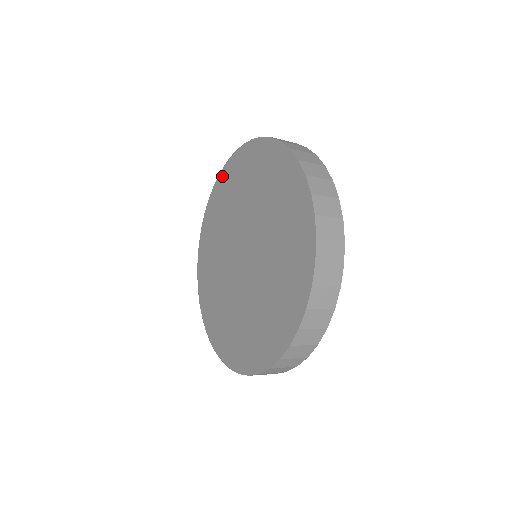
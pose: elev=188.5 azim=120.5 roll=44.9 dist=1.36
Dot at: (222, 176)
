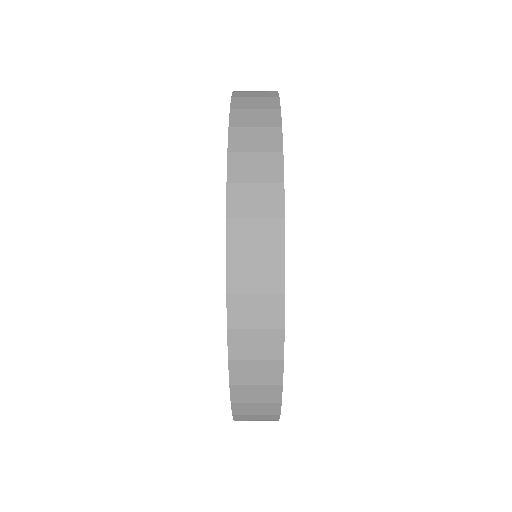
Dot at: occluded
